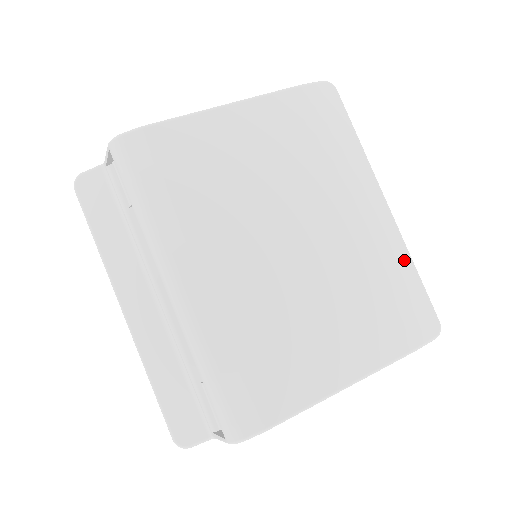
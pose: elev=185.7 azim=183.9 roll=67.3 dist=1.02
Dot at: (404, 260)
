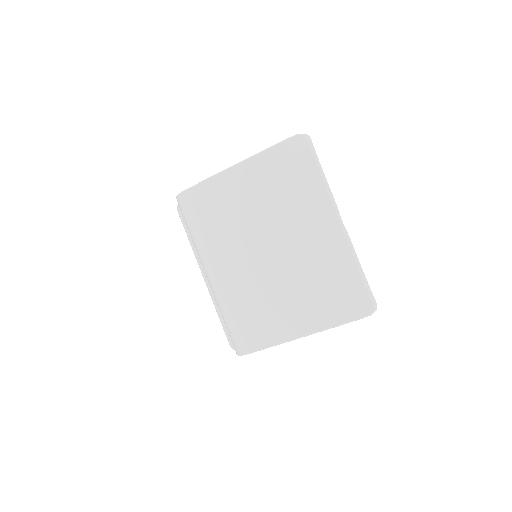
Dot at: (348, 262)
